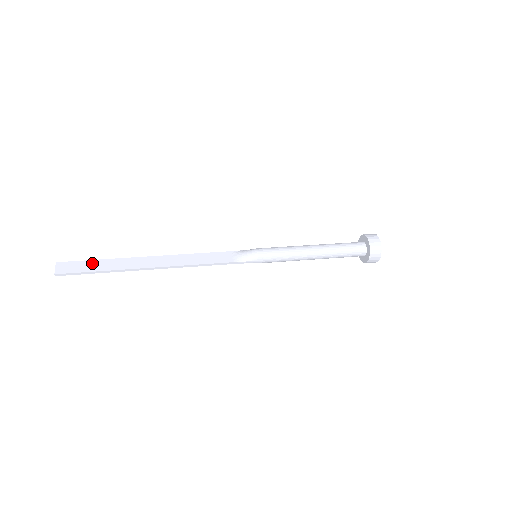
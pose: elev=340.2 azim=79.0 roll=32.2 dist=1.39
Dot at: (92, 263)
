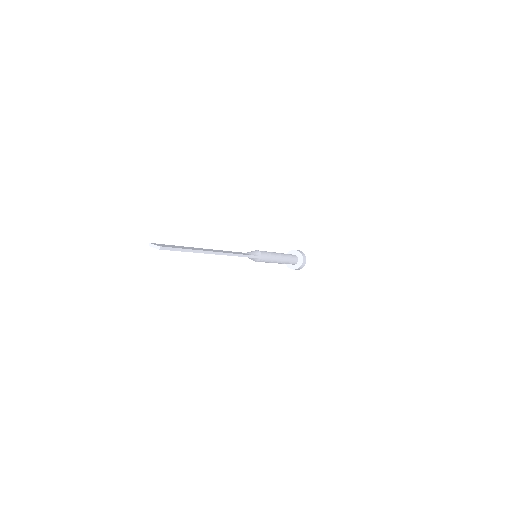
Dot at: (175, 246)
